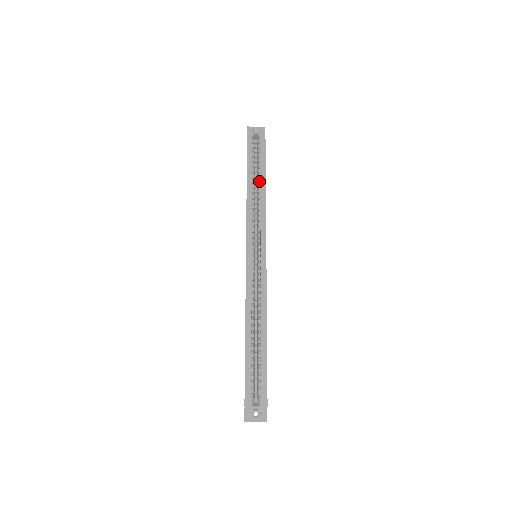
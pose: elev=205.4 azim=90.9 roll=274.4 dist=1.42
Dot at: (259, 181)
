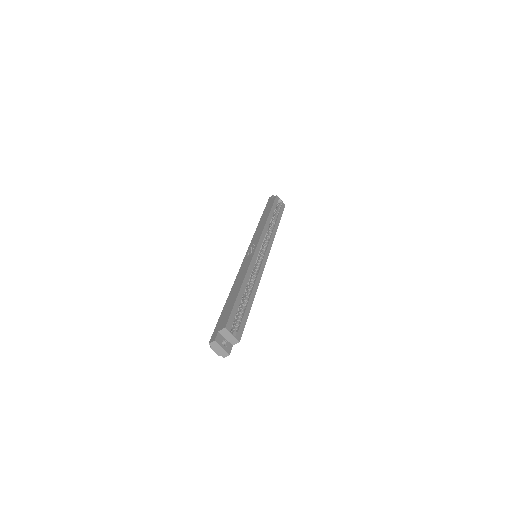
Dot at: (275, 222)
